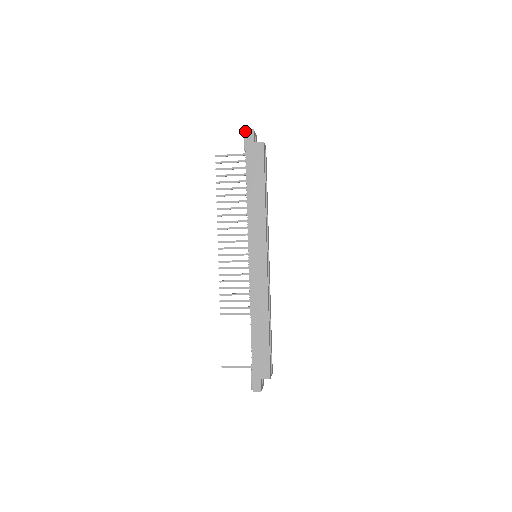
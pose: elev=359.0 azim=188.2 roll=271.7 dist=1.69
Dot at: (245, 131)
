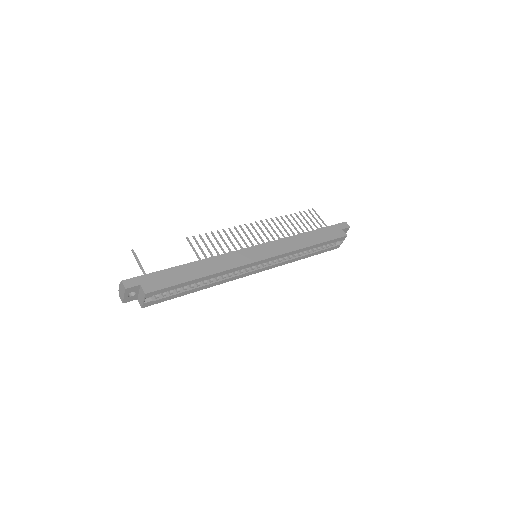
Dot at: (345, 222)
